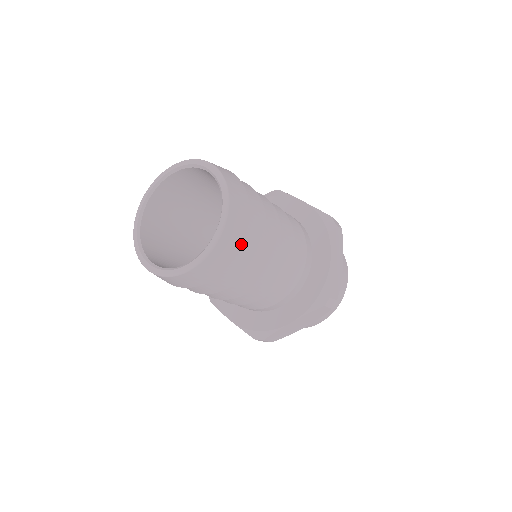
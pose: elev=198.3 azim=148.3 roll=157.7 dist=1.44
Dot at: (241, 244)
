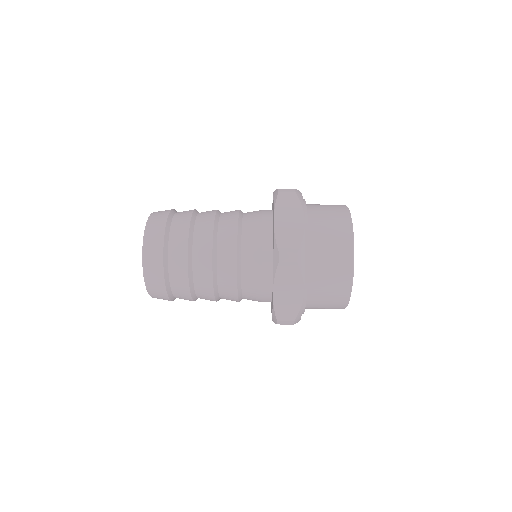
Dot at: (166, 293)
